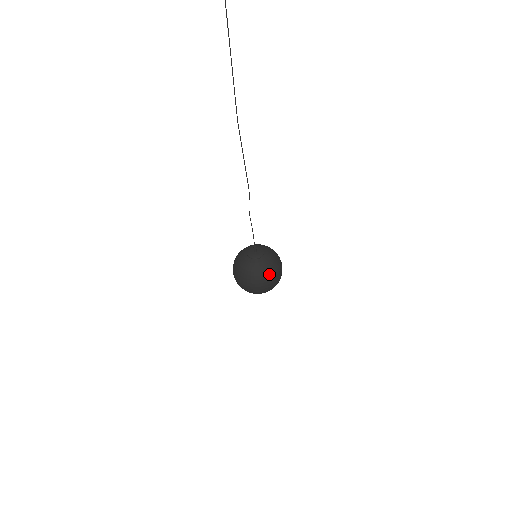
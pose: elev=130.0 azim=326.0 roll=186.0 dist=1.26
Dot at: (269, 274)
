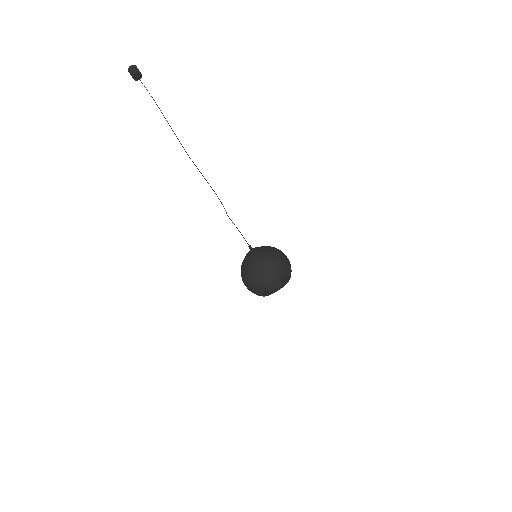
Dot at: (260, 253)
